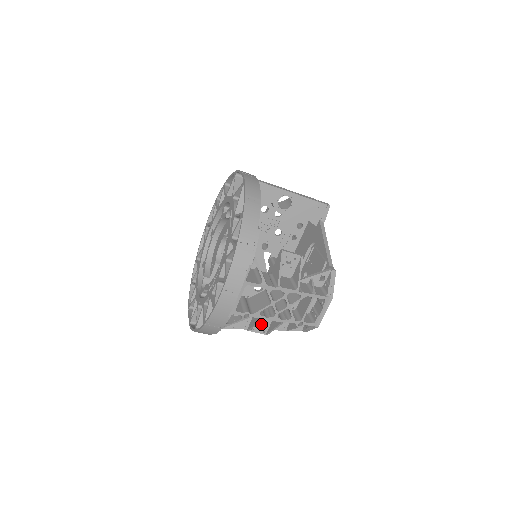
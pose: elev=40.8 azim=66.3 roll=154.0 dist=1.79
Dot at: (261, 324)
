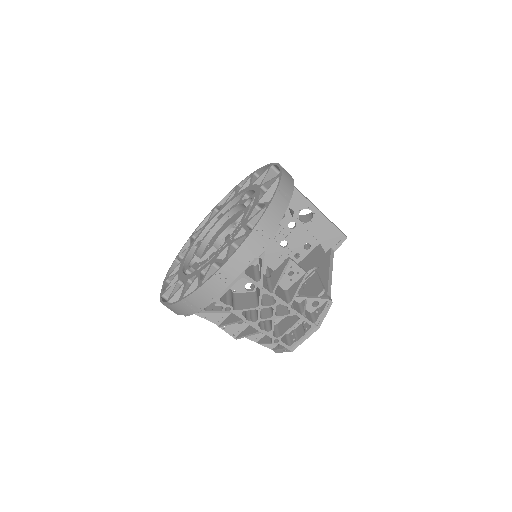
Dot at: (235, 325)
